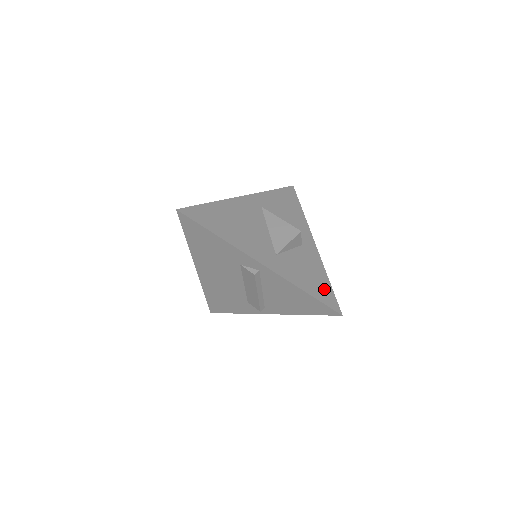
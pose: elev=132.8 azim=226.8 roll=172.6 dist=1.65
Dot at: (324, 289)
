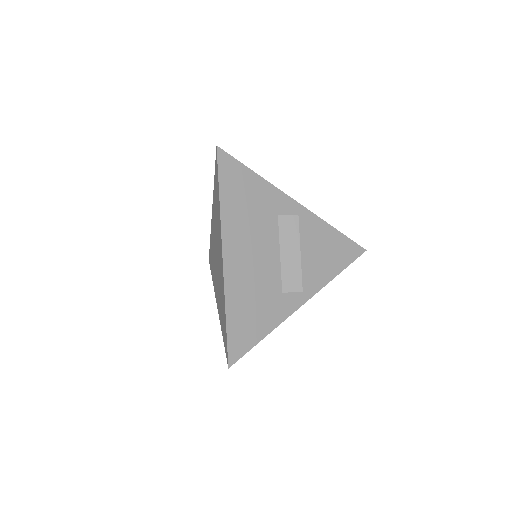
Dot at: occluded
